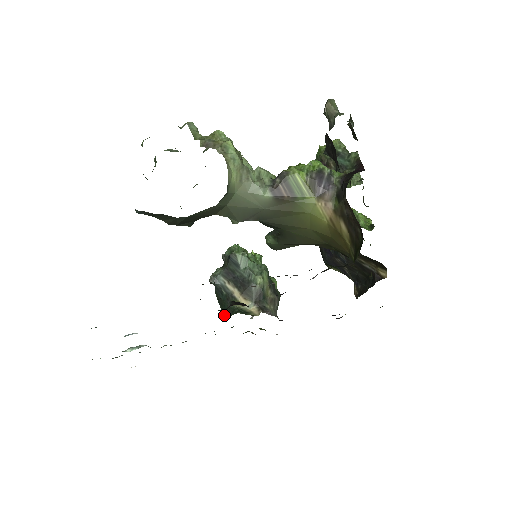
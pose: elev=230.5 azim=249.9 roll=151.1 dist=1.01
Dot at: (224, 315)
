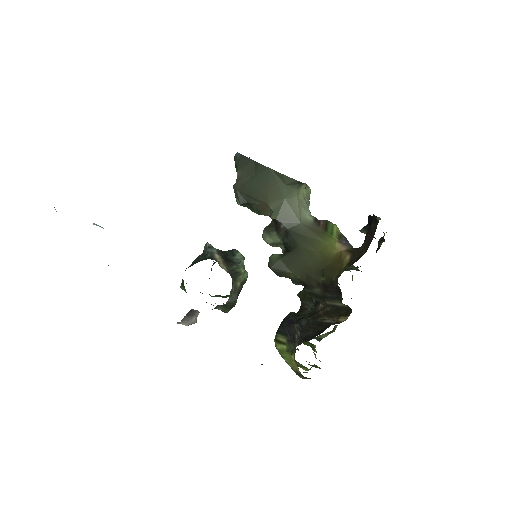
Dot at: (192, 265)
